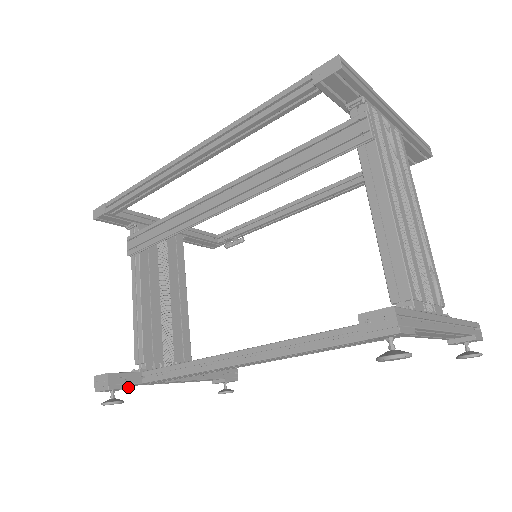
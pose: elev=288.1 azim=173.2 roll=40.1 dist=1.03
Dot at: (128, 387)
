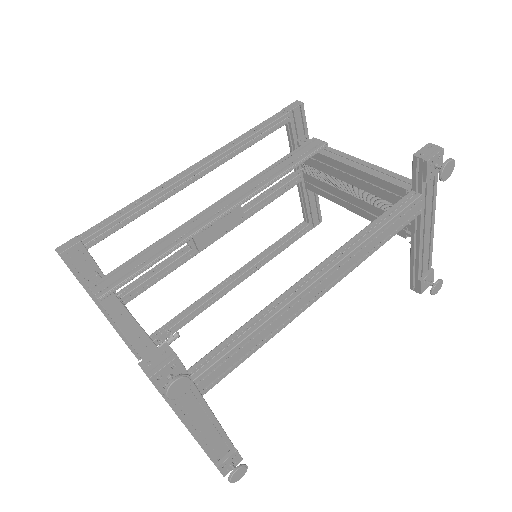
Dot at: (187, 371)
